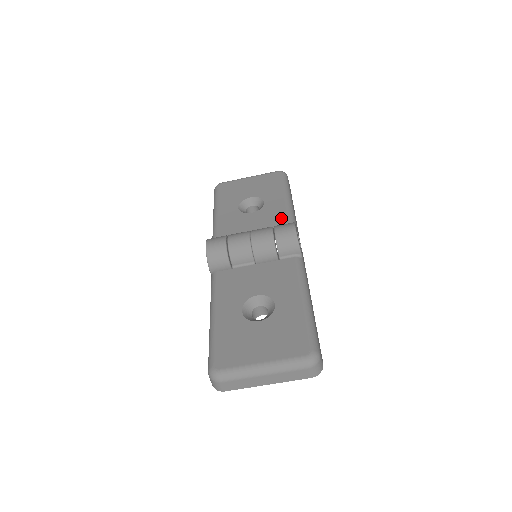
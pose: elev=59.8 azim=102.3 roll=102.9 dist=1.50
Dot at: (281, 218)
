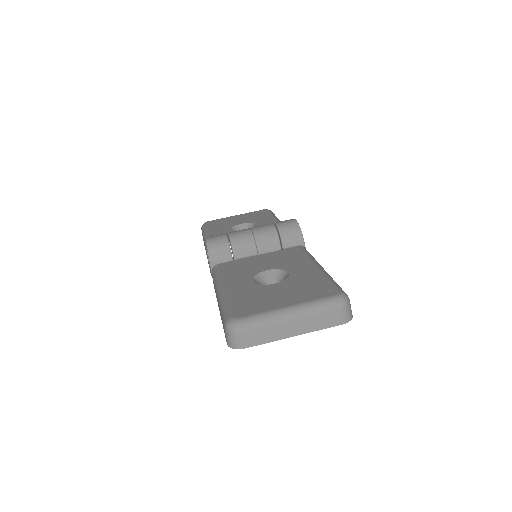
Dot at: occluded
